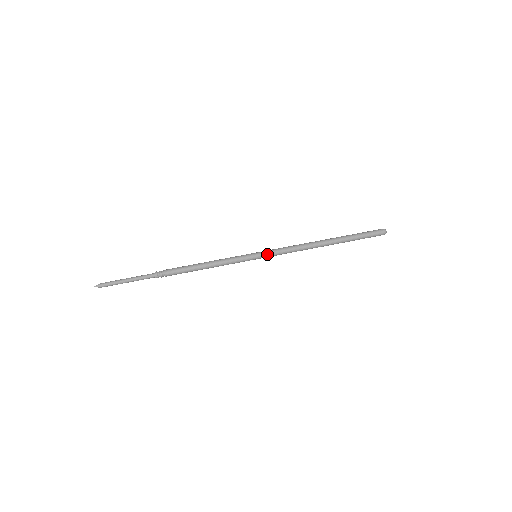
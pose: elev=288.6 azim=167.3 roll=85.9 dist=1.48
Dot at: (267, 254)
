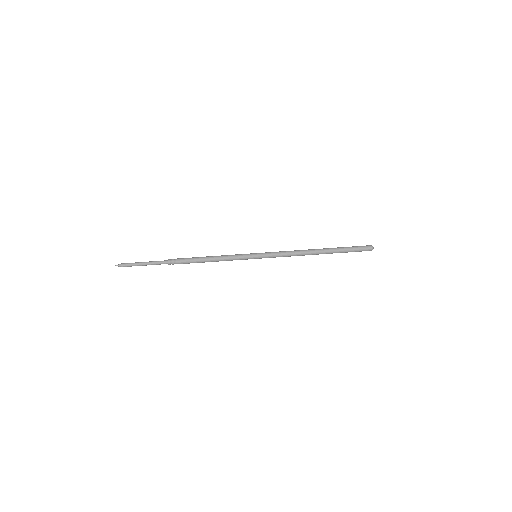
Dot at: (266, 257)
